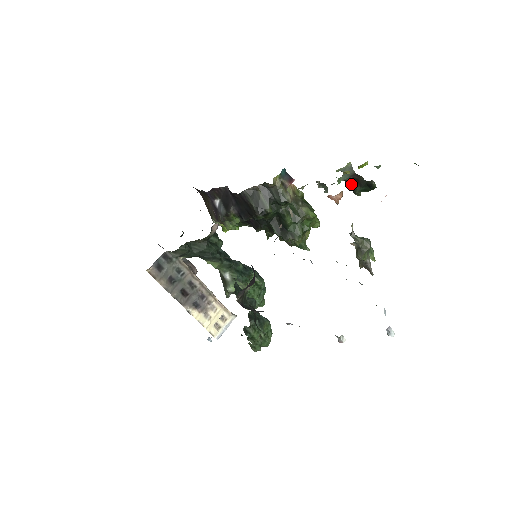
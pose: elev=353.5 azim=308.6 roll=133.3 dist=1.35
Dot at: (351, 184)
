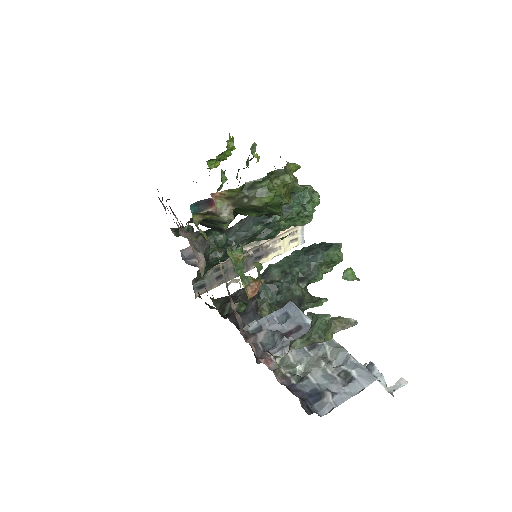
Dot at: occluded
